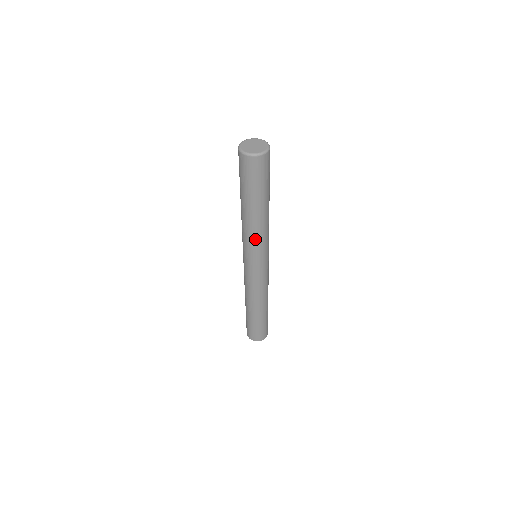
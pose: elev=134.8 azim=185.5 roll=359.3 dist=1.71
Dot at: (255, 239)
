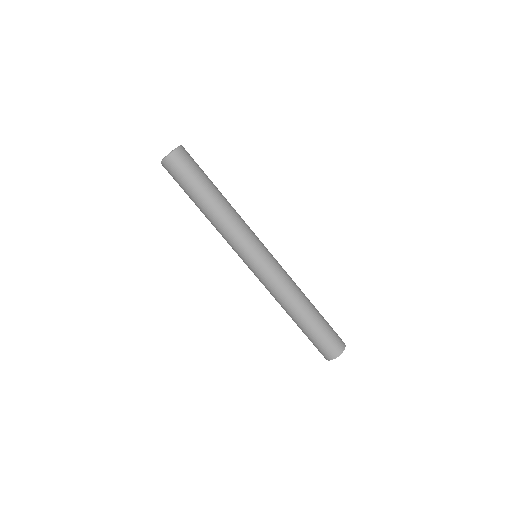
Dot at: (228, 235)
